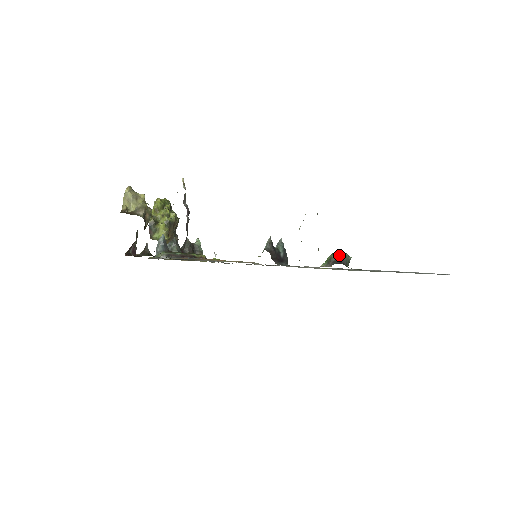
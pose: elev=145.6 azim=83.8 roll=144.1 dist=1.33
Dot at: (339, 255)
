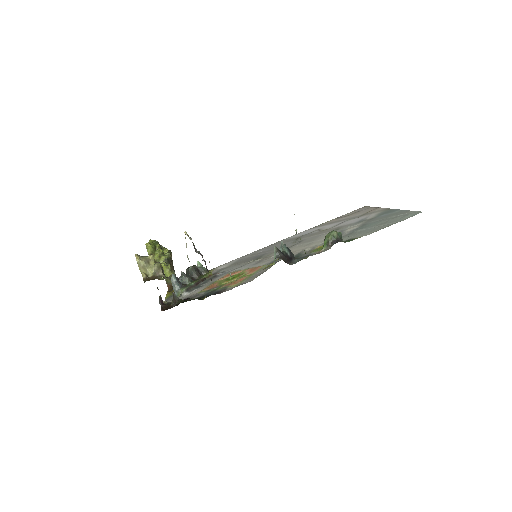
Dot at: (333, 236)
